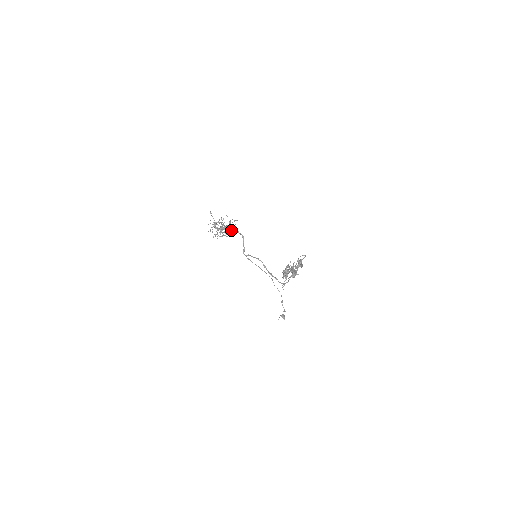
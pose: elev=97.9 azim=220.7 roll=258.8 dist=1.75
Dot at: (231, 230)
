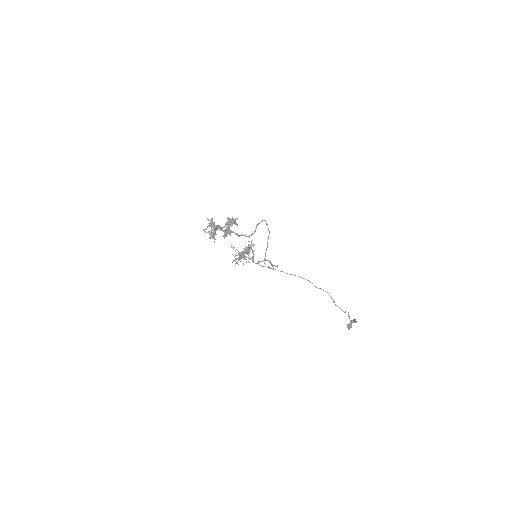
Dot at: (247, 251)
